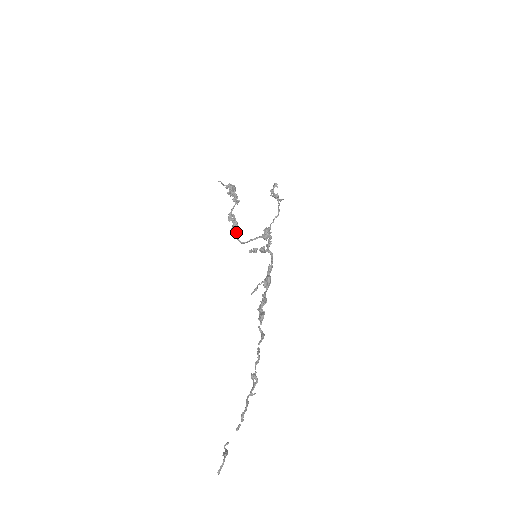
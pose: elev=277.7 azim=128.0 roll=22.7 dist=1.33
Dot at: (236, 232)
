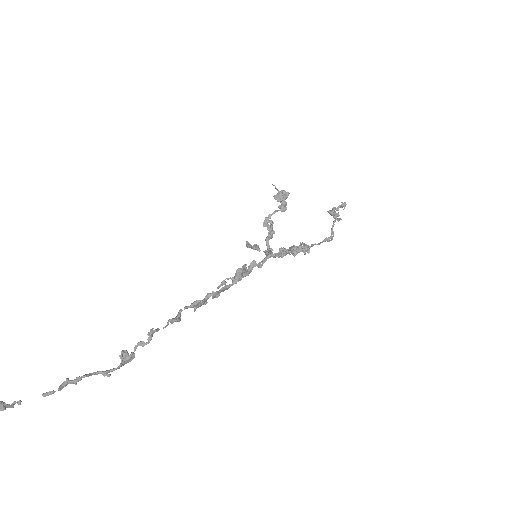
Dot at: (268, 241)
